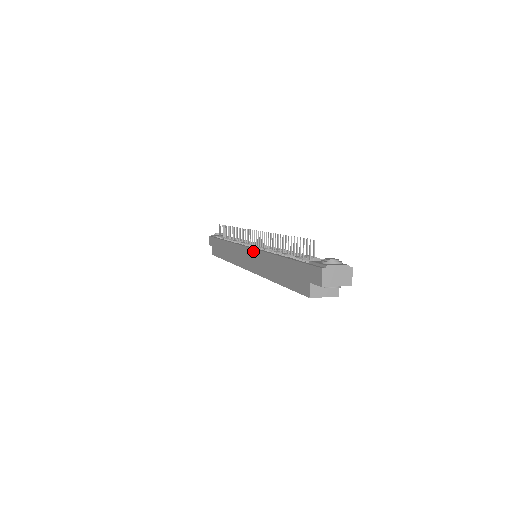
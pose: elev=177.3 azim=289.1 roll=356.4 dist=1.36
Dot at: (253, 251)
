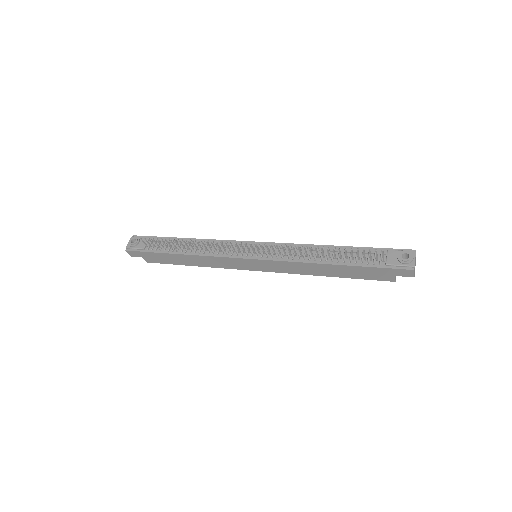
Dot at: (272, 262)
